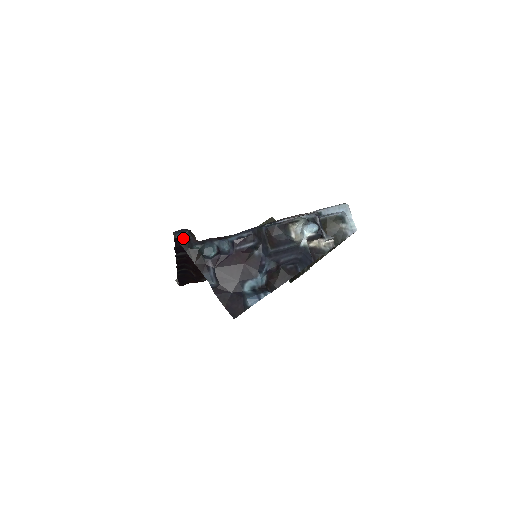
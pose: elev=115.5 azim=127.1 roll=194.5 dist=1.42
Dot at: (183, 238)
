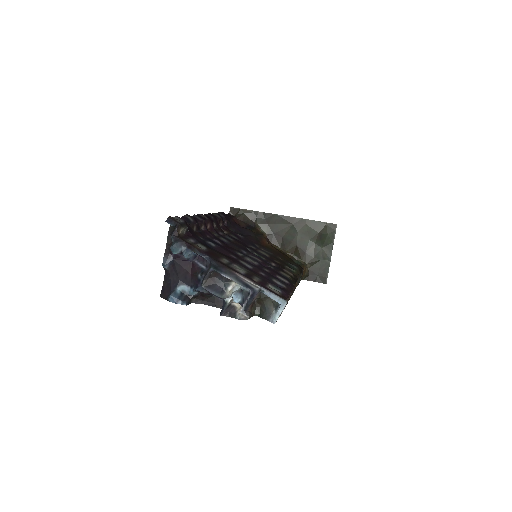
Dot at: occluded
